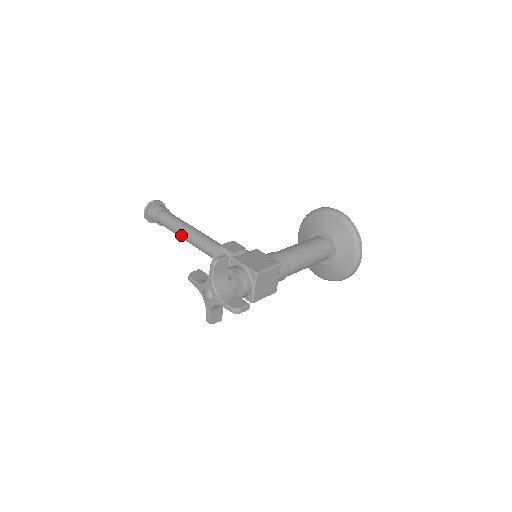
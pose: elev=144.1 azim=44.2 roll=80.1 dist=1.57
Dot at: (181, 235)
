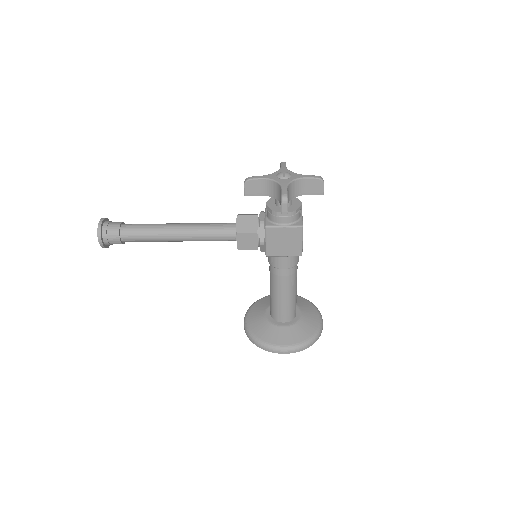
Dot at: (169, 225)
